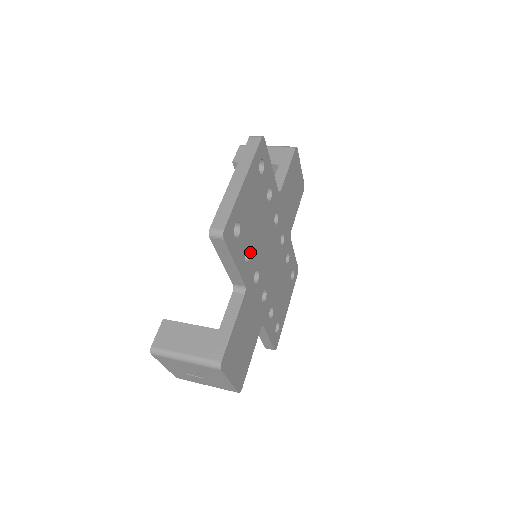
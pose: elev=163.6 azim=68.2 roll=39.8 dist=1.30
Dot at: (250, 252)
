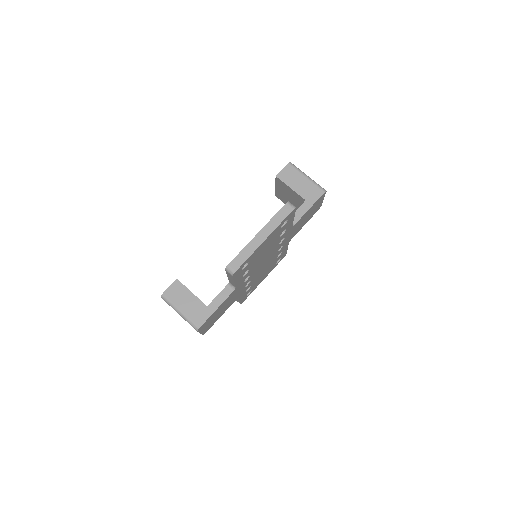
Dot at: (249, 270)
